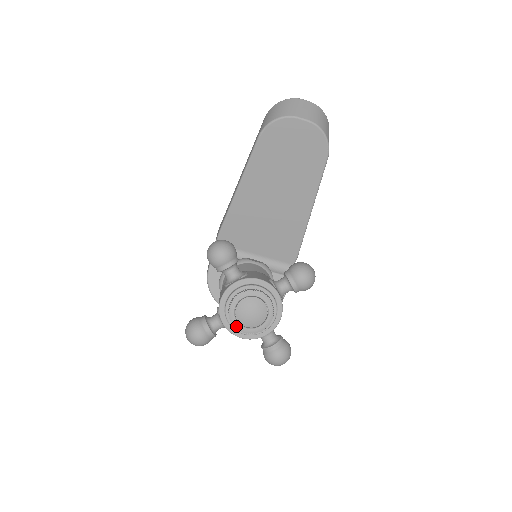
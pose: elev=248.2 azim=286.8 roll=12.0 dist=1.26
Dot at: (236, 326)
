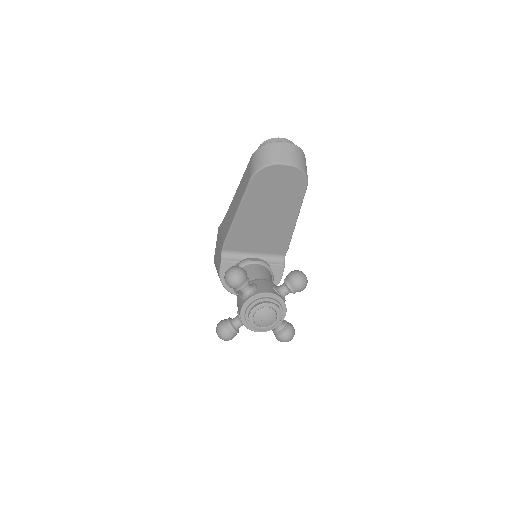
Dot at: (255, 328)
